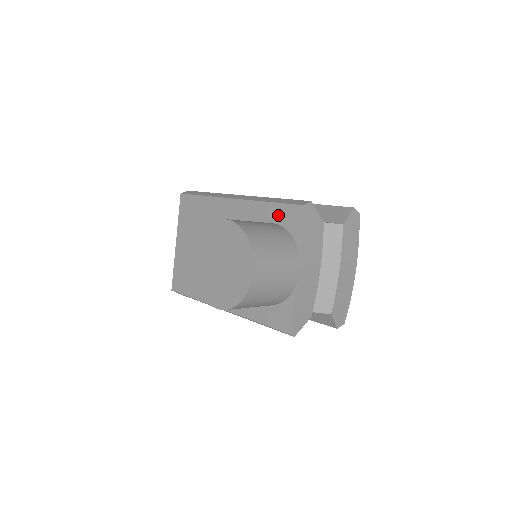
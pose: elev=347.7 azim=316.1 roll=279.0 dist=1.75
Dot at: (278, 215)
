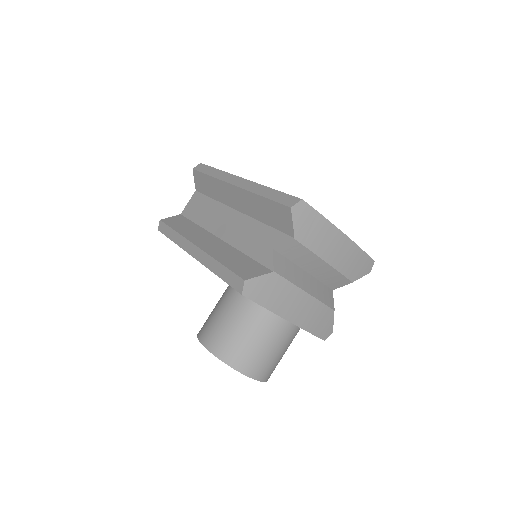
Dot at: occluded
